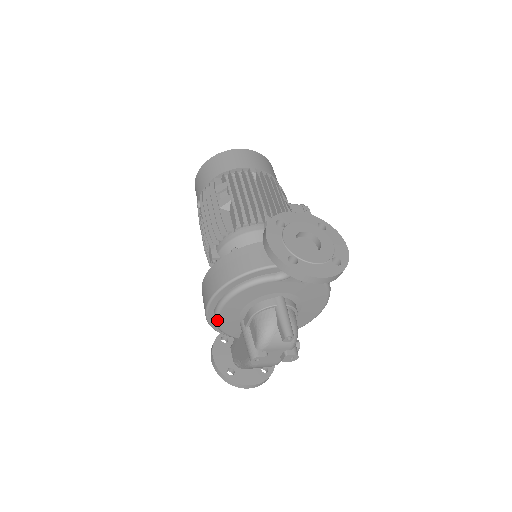
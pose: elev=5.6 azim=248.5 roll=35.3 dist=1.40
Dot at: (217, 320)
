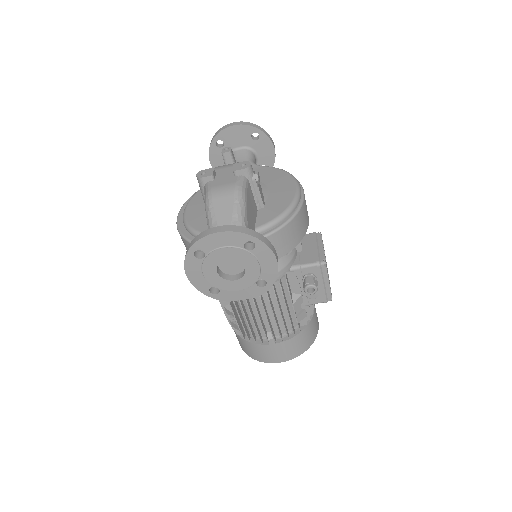
Dot at: (185, 218)
